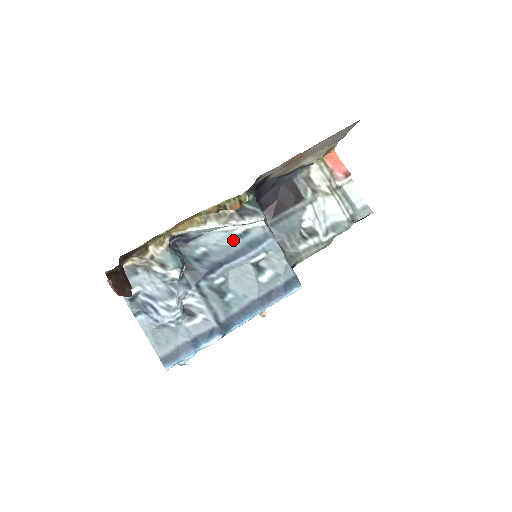
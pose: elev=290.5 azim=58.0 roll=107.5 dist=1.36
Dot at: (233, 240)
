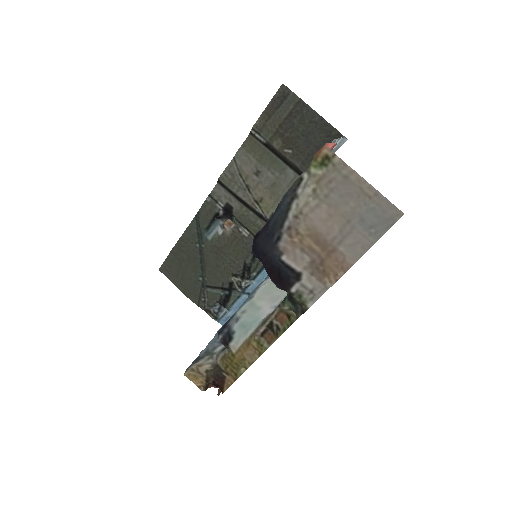
Dot at: occluded
